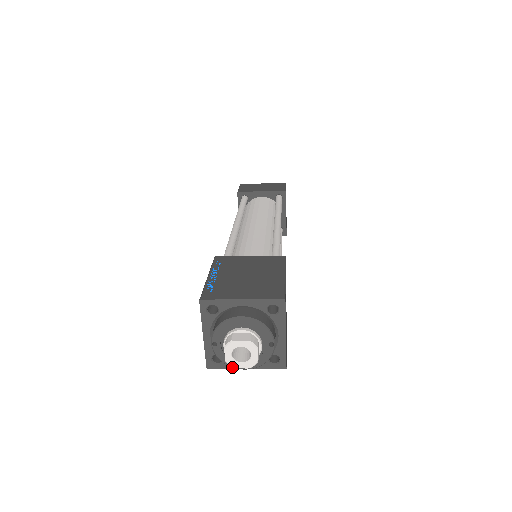
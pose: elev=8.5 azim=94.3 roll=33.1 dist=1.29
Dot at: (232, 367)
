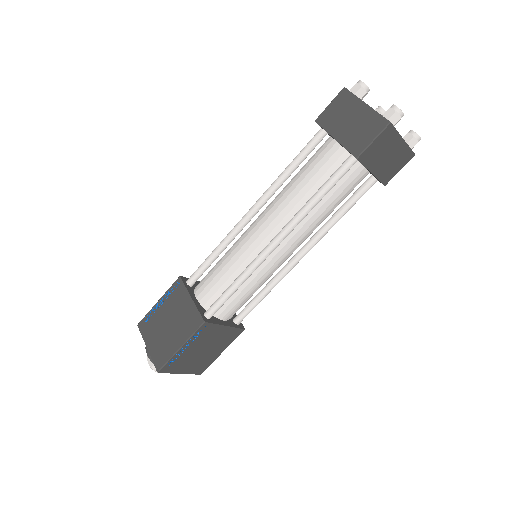
Dot at: occluded
